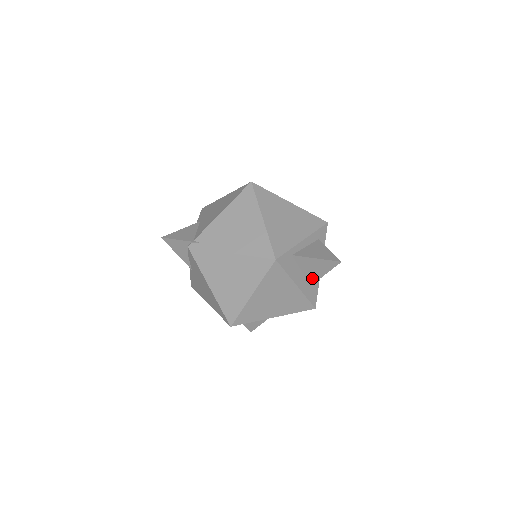
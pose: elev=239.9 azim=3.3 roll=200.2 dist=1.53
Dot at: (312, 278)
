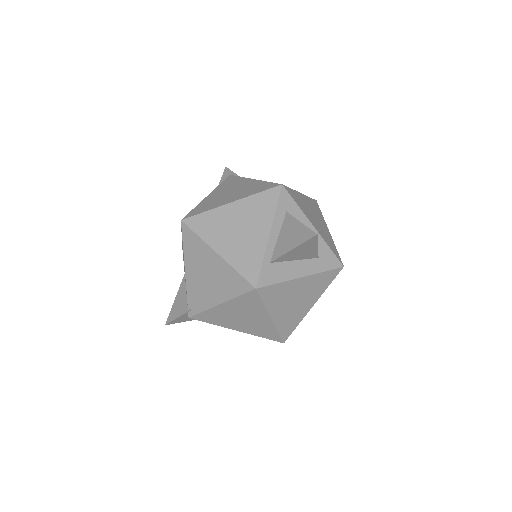
Dot at: (311, 255)
